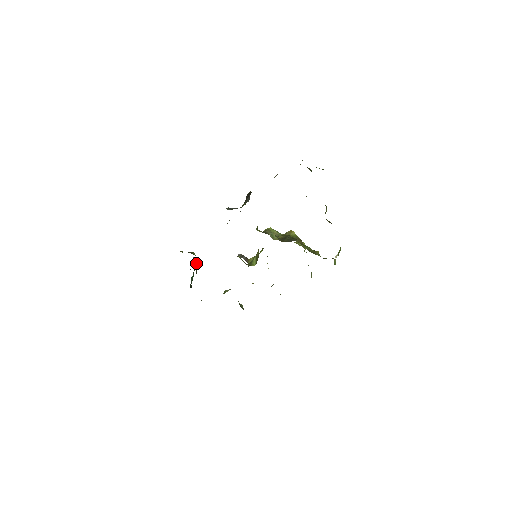
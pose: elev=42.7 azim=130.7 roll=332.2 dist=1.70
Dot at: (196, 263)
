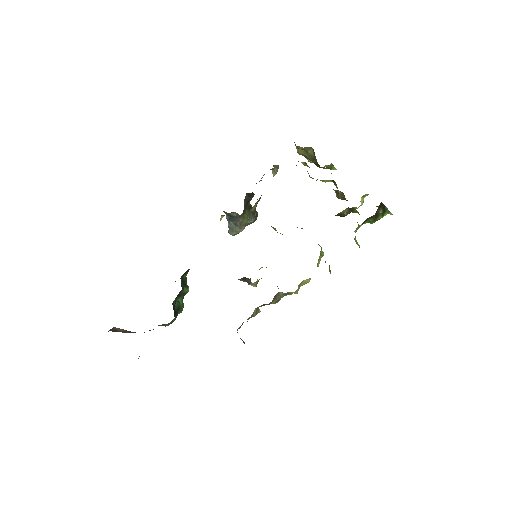
Dot at: (185, 280)
